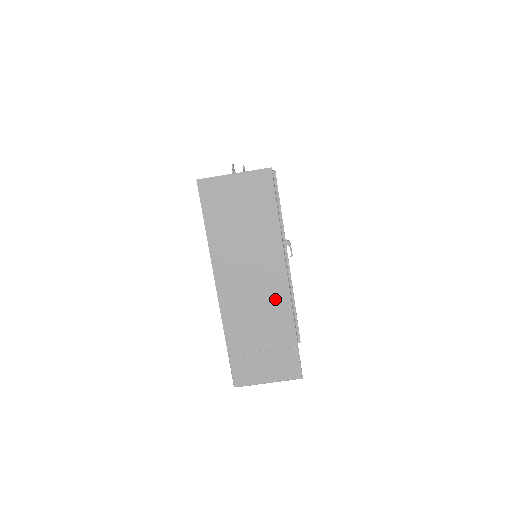
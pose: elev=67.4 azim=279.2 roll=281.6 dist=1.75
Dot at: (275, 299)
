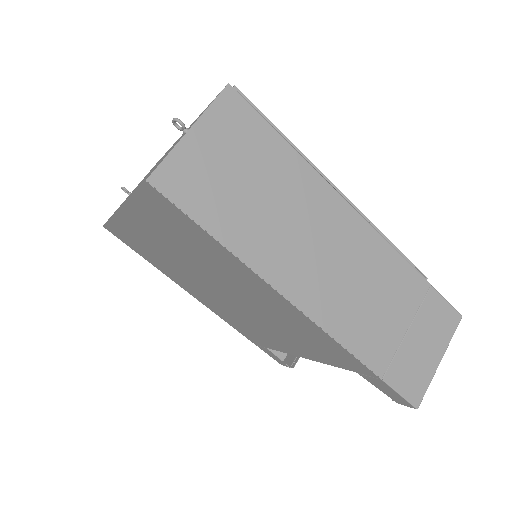
Dot at: (368, 254)
